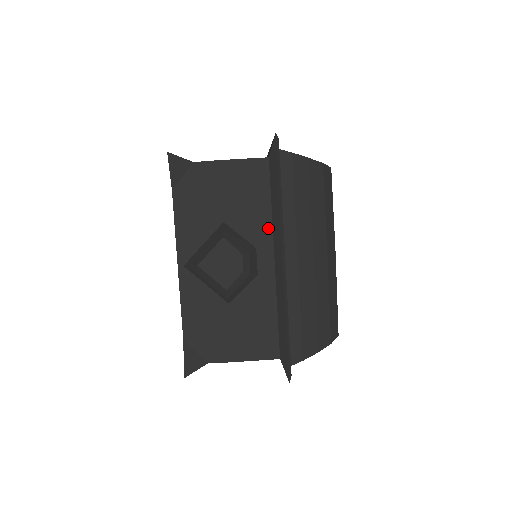
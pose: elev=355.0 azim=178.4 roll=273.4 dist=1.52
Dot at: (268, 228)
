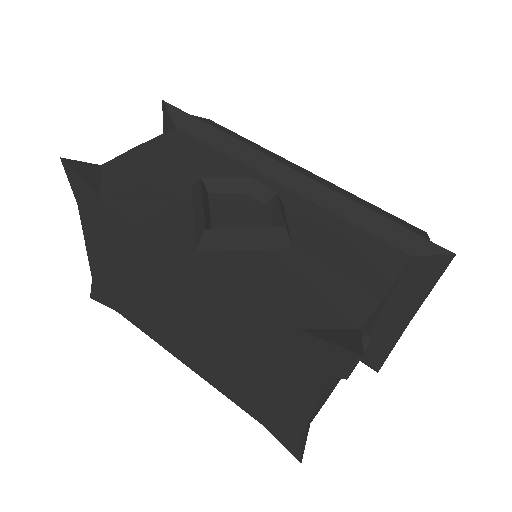
Dot at: (241, 168)
